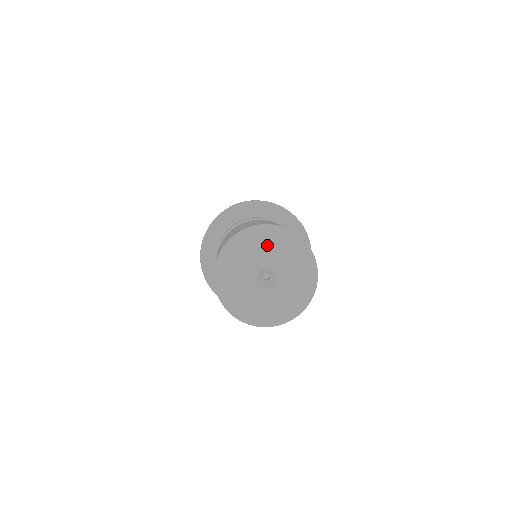
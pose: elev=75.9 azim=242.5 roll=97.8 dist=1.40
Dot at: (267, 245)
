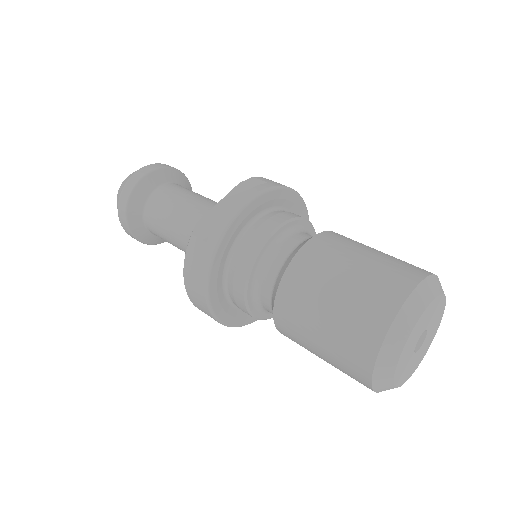
Dot at: (440, 304)
